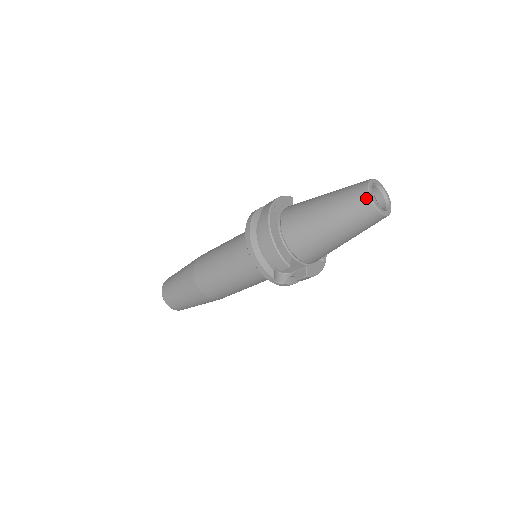
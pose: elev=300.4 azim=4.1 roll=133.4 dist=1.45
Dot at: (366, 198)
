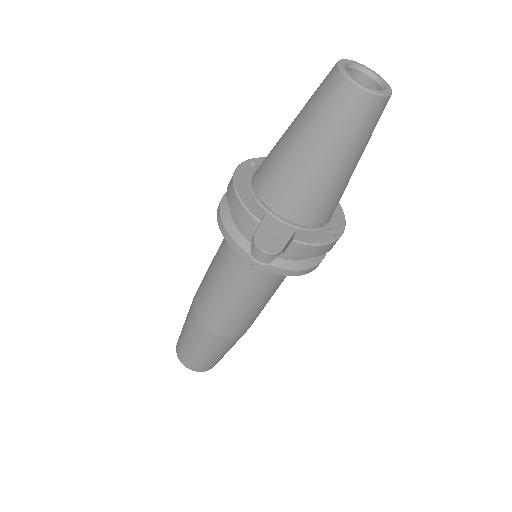
Dot at: (334, 73)
